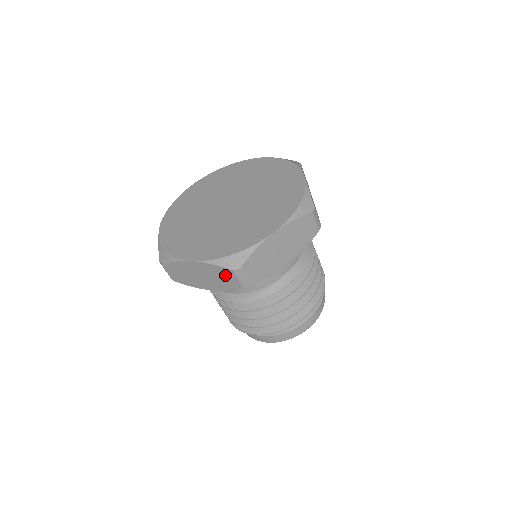
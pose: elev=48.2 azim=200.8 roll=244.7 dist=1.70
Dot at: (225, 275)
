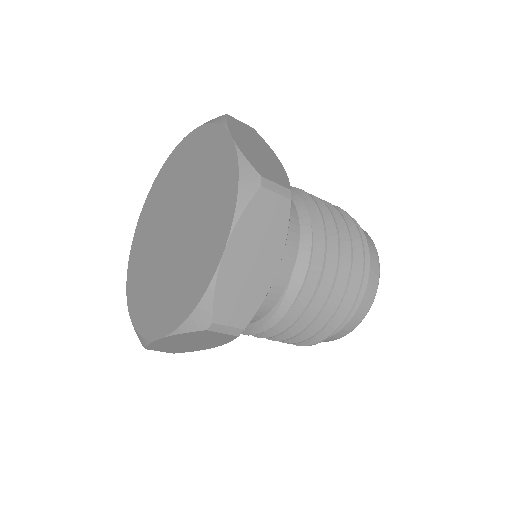
Dot at: (206, 335)
